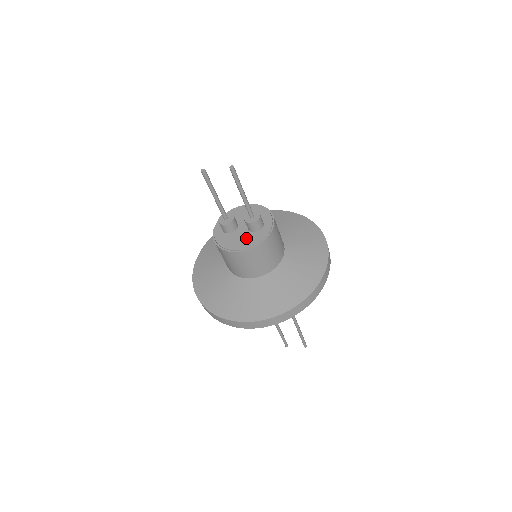
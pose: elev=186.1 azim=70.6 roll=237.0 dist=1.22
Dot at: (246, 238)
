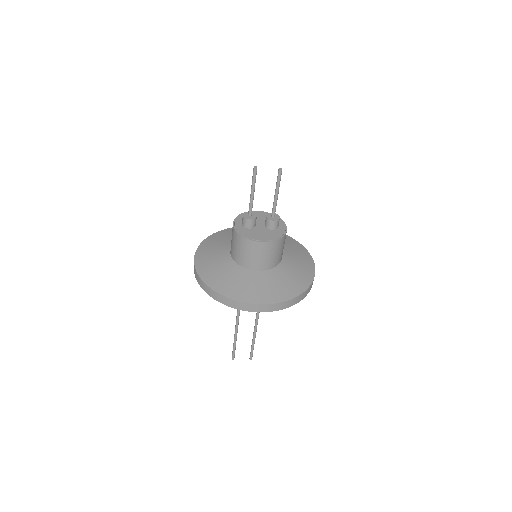
Dot at: (267, 233)
